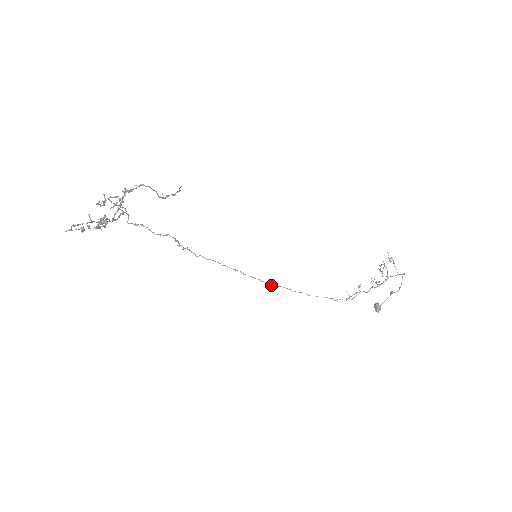
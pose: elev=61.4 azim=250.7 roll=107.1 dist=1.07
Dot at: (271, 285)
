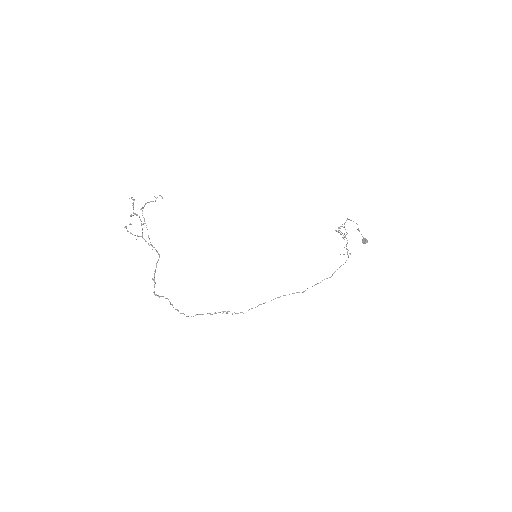
Dot at: (303, 291)
